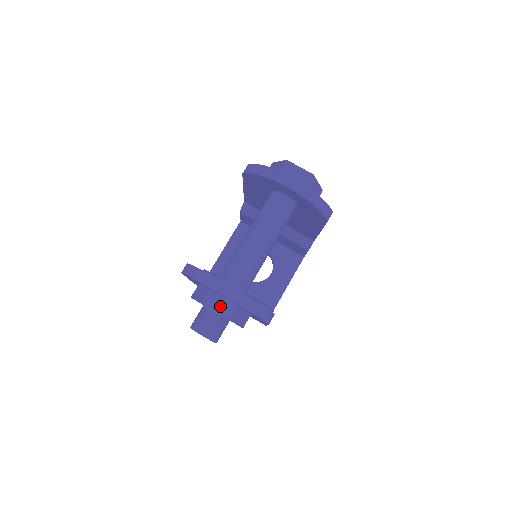
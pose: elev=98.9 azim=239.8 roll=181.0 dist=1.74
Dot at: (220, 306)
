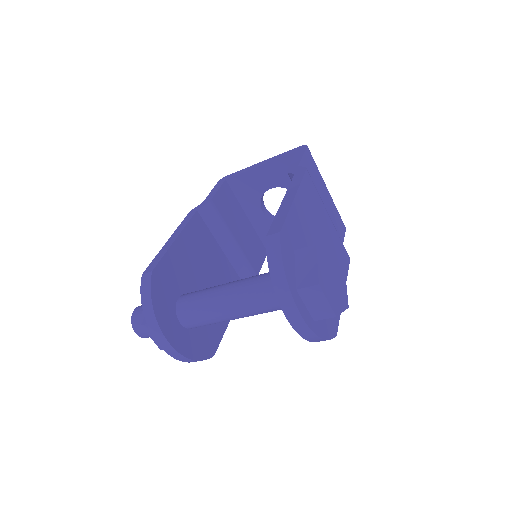
Dot at: occluded
